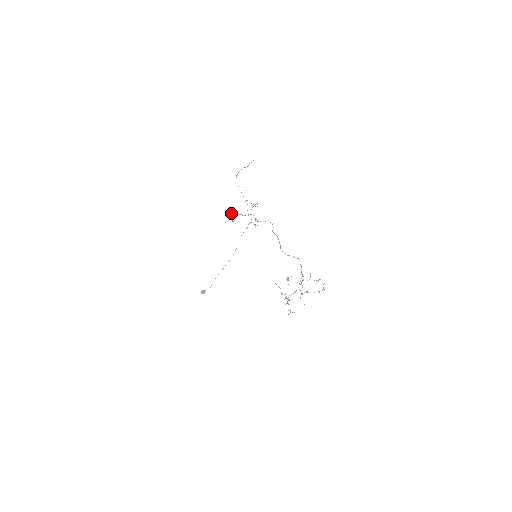
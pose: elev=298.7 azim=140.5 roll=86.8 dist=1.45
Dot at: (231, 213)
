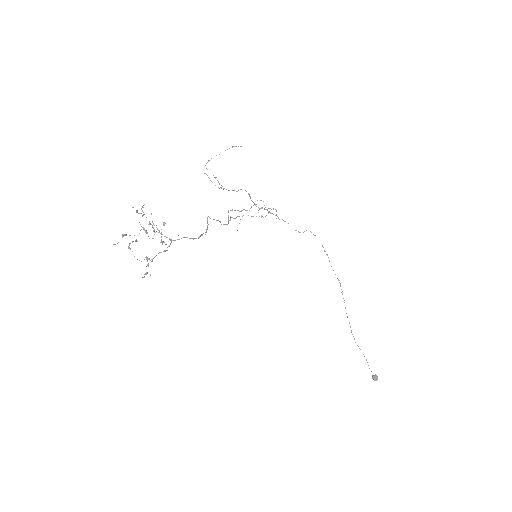
Dot at: (239, 216)
